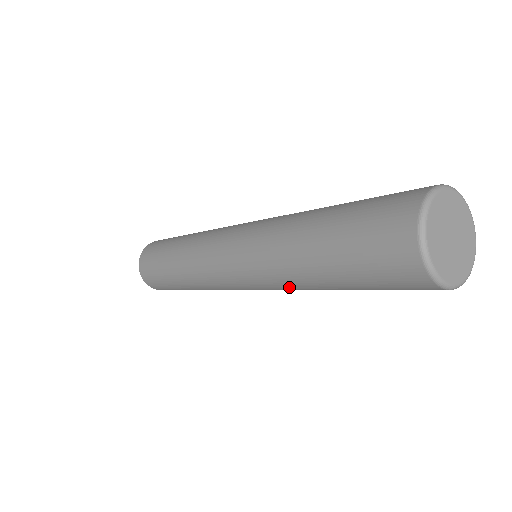
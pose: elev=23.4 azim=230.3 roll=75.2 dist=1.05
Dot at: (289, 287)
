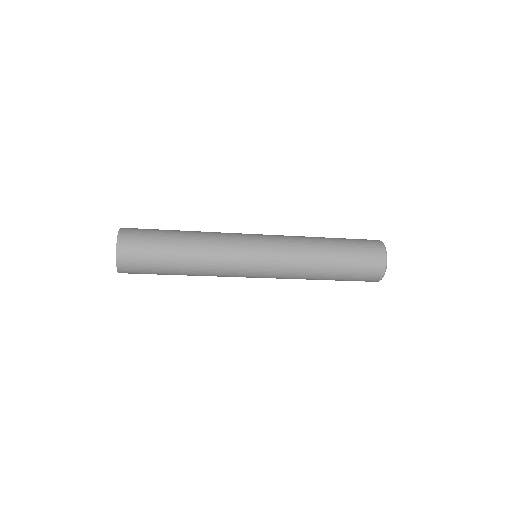
Dot at: (300, 257)
